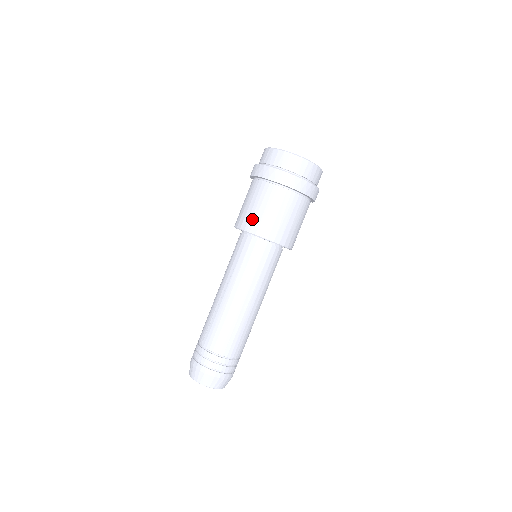
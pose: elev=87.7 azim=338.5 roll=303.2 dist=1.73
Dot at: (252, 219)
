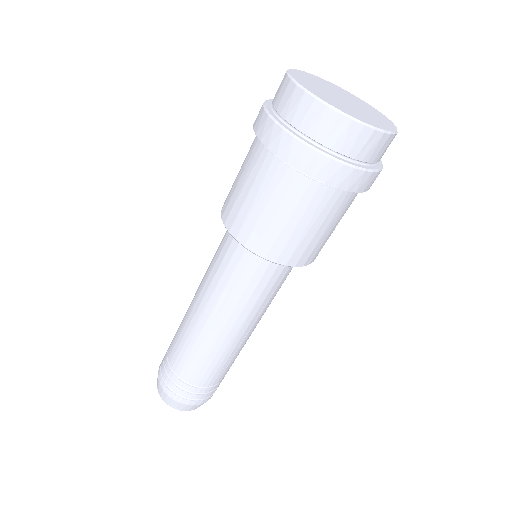
Dot at: (271, 238)
